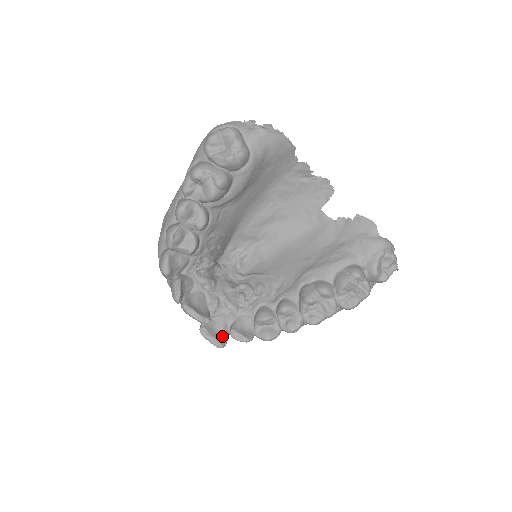
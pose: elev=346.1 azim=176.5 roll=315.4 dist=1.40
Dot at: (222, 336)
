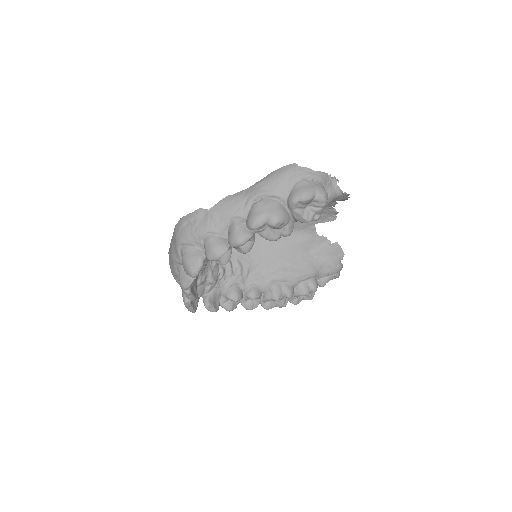
Dot at: (196, 303)
